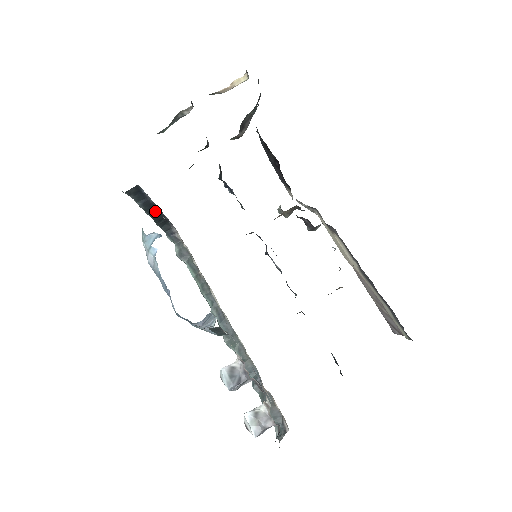
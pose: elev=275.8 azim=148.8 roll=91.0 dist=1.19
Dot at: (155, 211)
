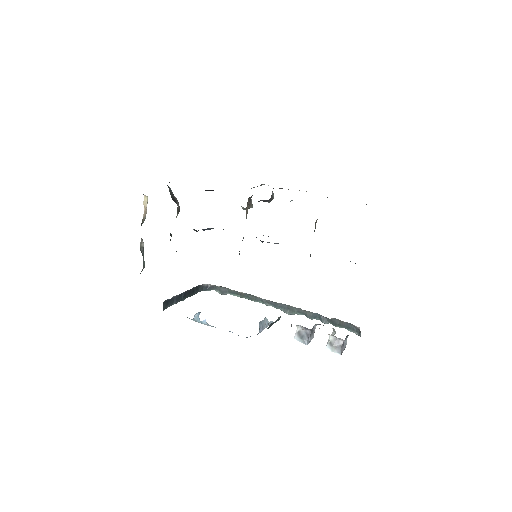
Dot at: (186, 294)
